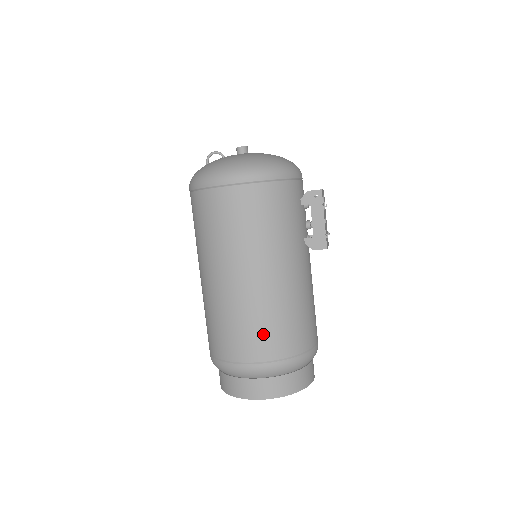
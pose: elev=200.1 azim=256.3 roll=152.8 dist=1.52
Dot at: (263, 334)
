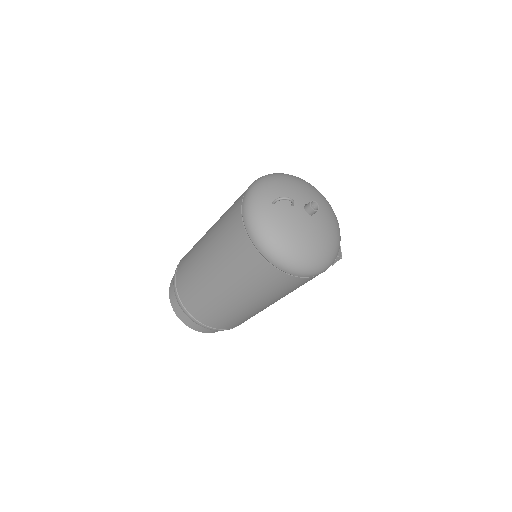
Dot at: (238, 322)
